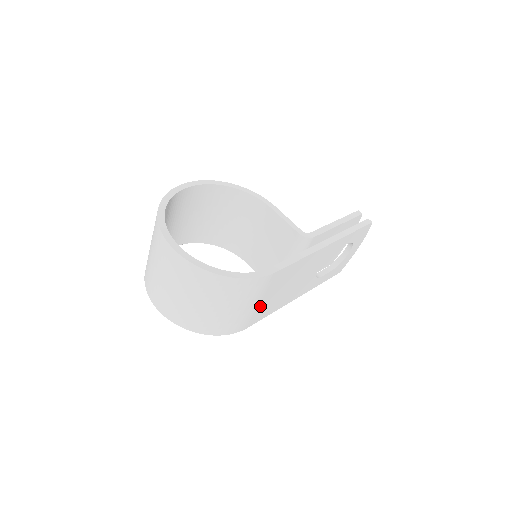
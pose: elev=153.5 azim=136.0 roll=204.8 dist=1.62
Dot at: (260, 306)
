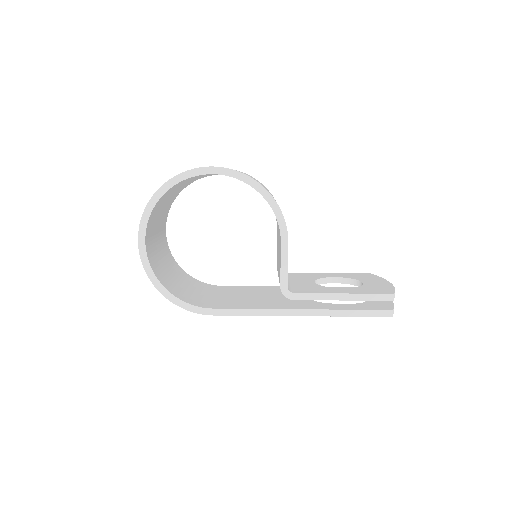
Dot at: occluded
